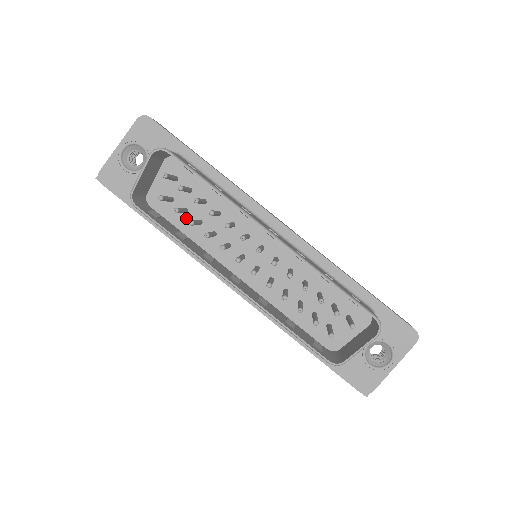
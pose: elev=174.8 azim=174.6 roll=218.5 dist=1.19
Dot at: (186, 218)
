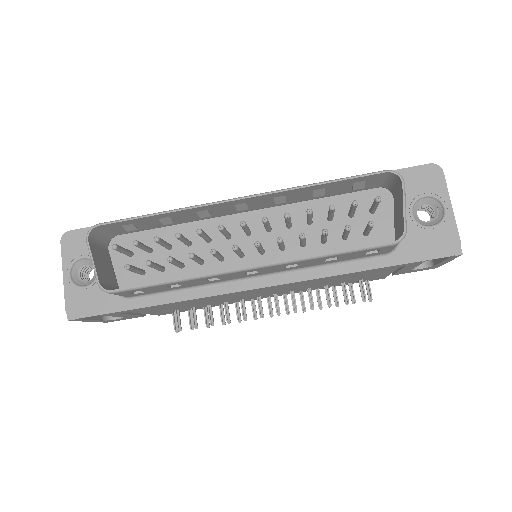
Dot at: (168, 274)
